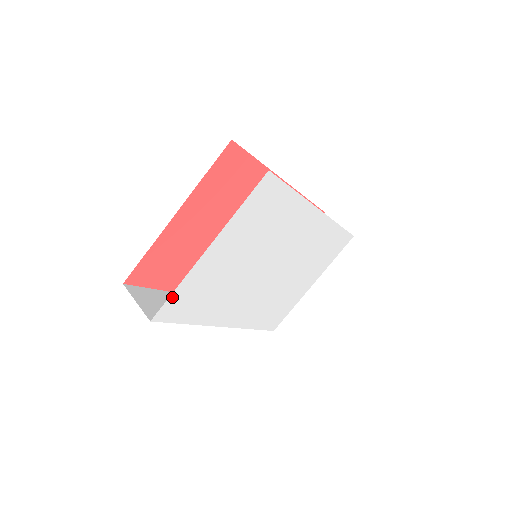
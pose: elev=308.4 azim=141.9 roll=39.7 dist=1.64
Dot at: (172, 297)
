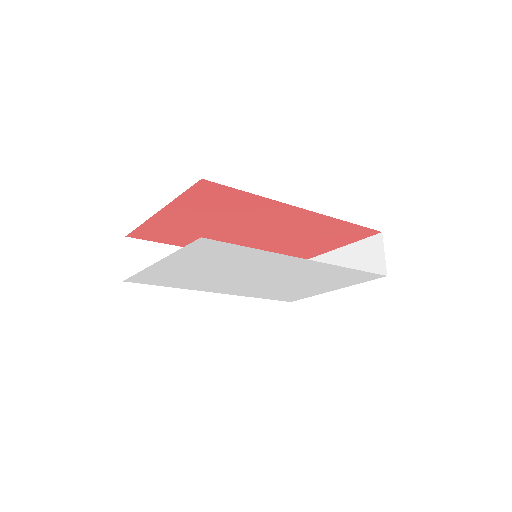
Dot at: (137, 275)
